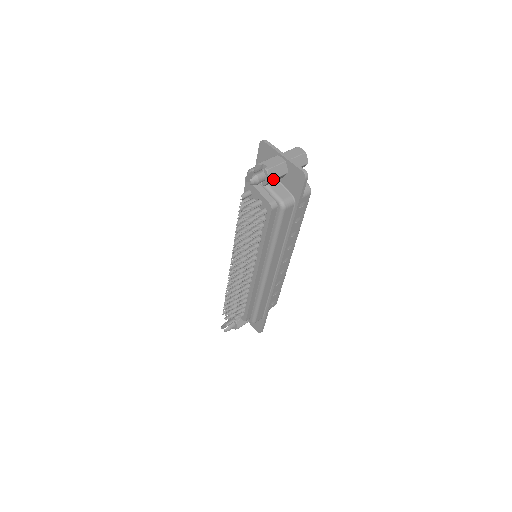
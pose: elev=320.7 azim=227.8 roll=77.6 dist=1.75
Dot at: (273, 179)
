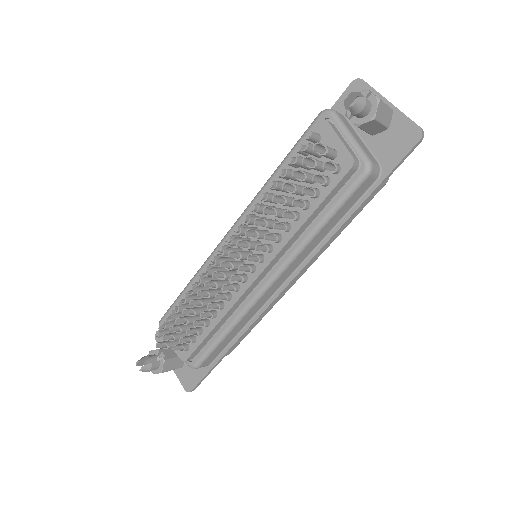
Dot at: (377, 120)
